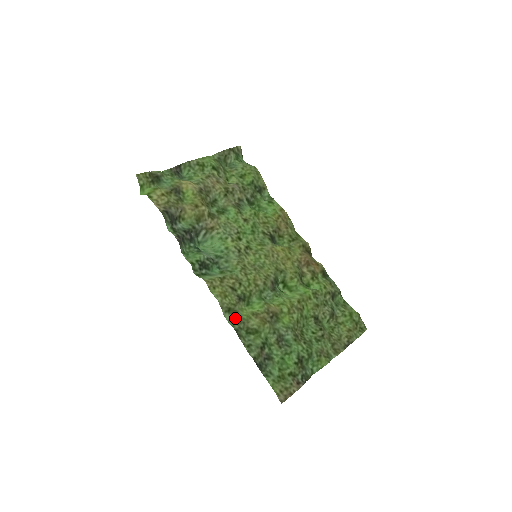
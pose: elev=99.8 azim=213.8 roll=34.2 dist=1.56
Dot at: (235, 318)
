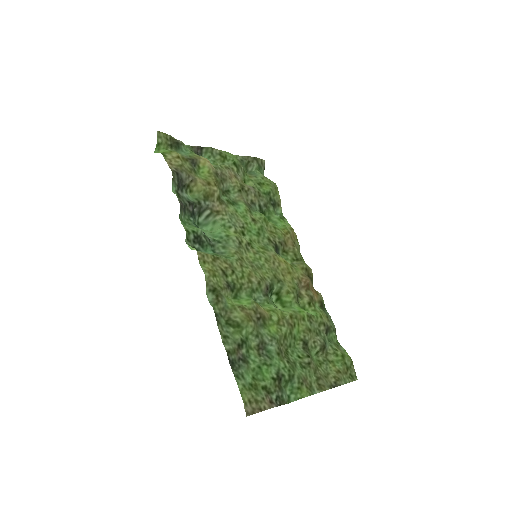
Dot at: (218, 301)
